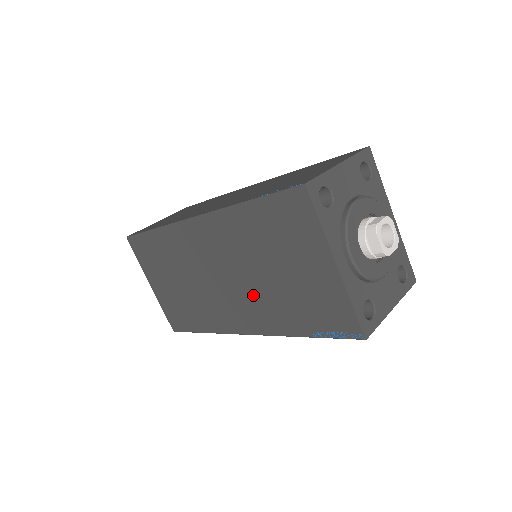
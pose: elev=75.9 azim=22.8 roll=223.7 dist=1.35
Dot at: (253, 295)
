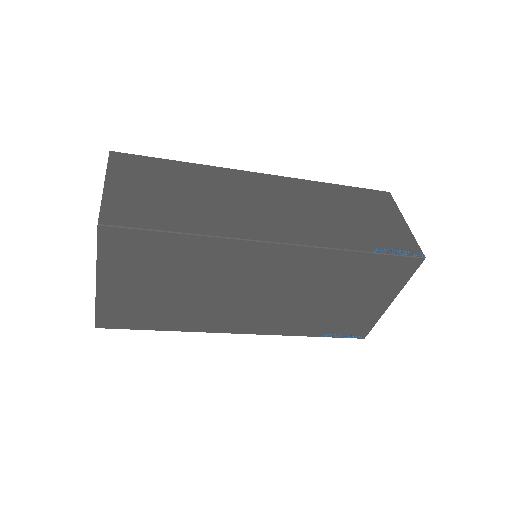
Dot at: (287, 309)
